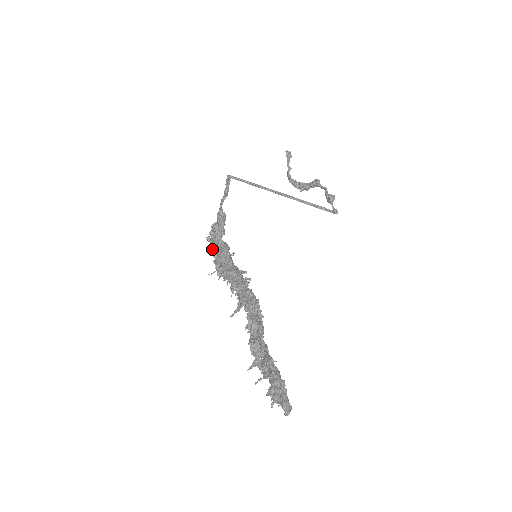
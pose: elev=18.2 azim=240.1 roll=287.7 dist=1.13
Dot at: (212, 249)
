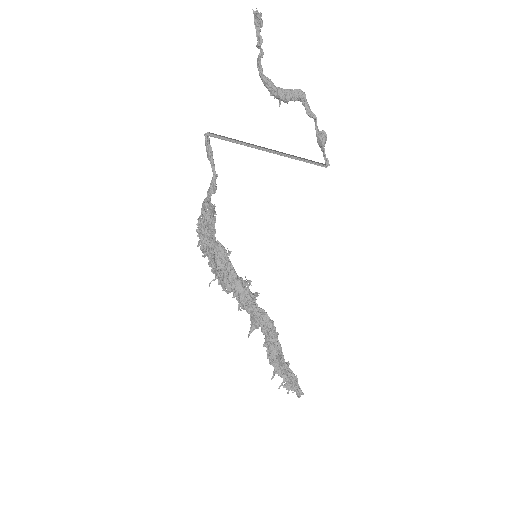
Dot at: (210, 261)
